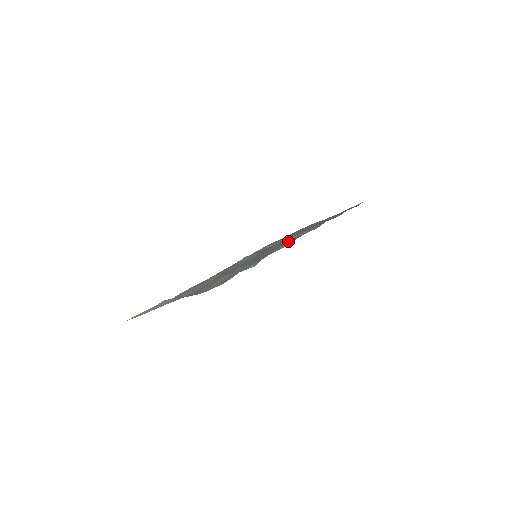
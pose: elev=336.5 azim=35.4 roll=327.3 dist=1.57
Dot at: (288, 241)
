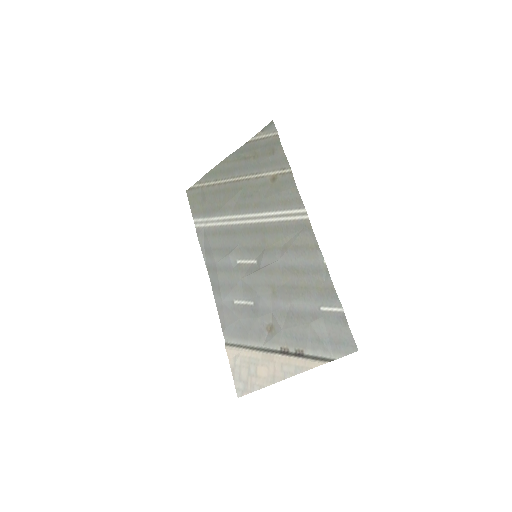
Dot at: (301, 242)
